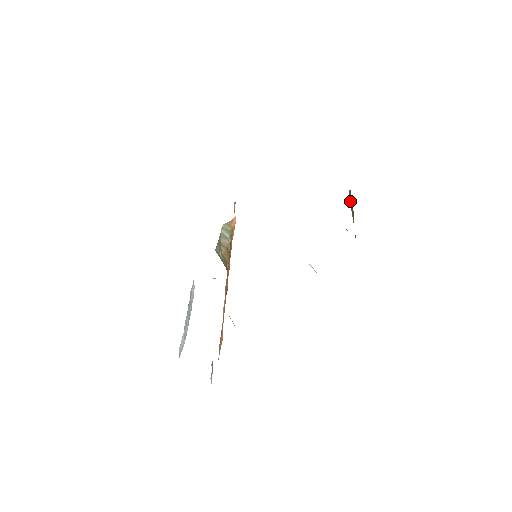
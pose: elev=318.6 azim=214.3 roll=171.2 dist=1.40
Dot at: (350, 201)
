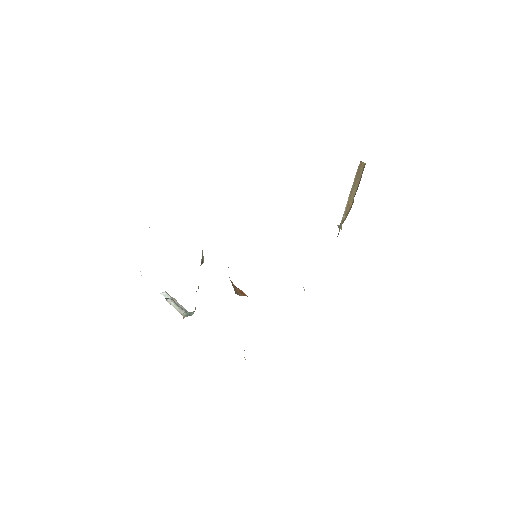
Dot at: (356, 177)
